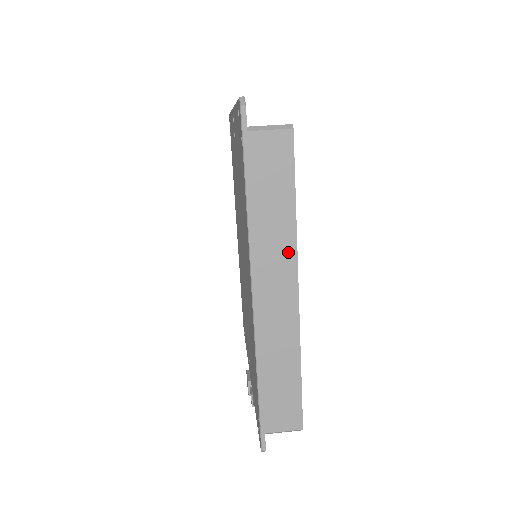
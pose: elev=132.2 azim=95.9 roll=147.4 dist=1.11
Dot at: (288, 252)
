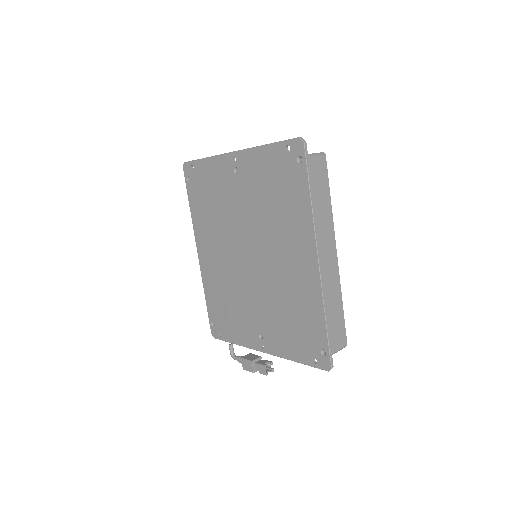
Dot at: (330, 228)
